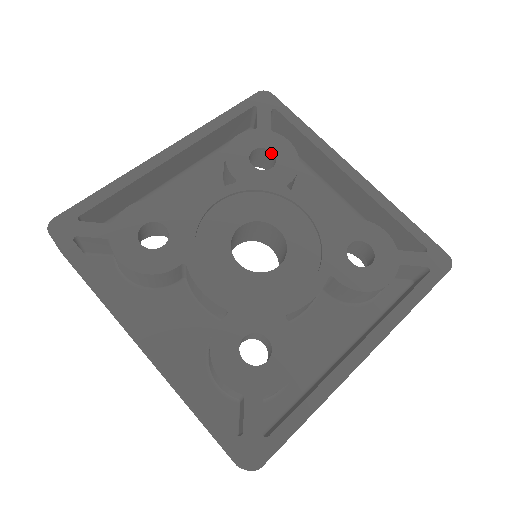
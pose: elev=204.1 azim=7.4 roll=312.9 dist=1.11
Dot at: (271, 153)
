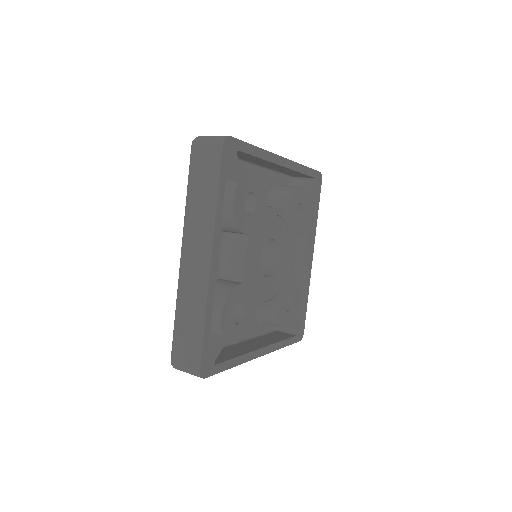
Dot at: (250, 192)
